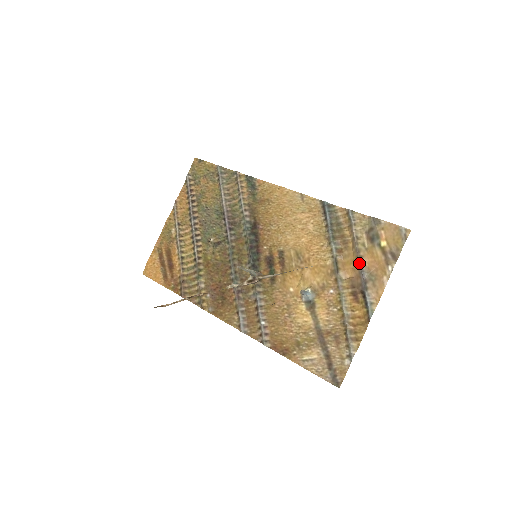
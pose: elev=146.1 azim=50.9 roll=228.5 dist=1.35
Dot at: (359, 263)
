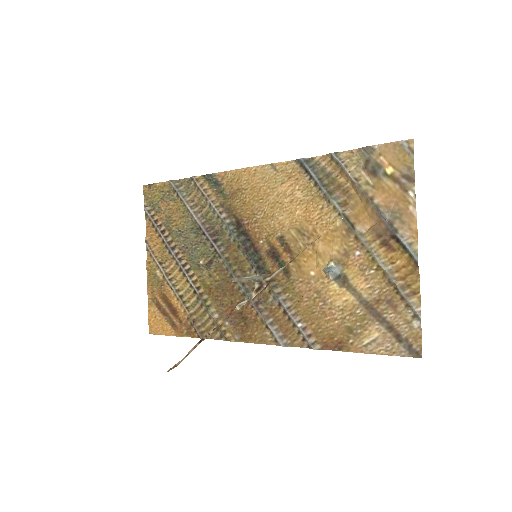
Dot at: (373, 206)
